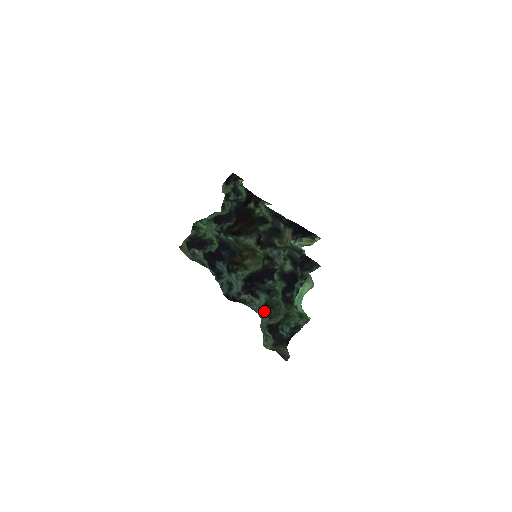
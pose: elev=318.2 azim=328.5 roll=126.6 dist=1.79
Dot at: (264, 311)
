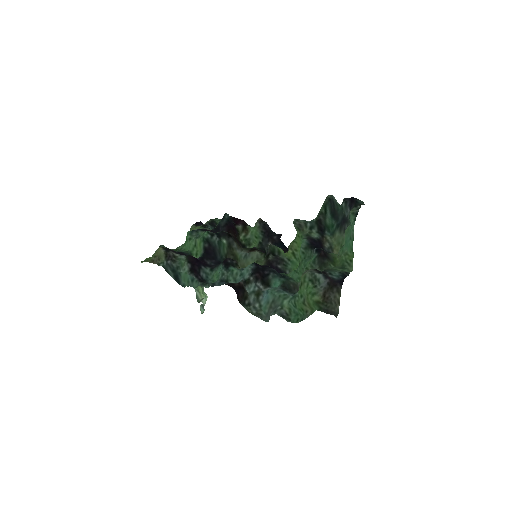
Dot at: (284, 290)
